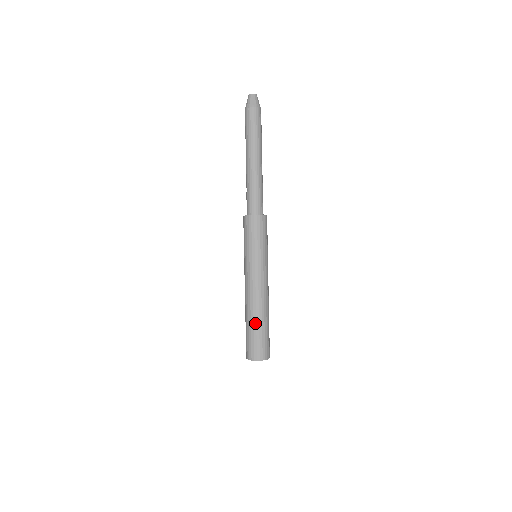
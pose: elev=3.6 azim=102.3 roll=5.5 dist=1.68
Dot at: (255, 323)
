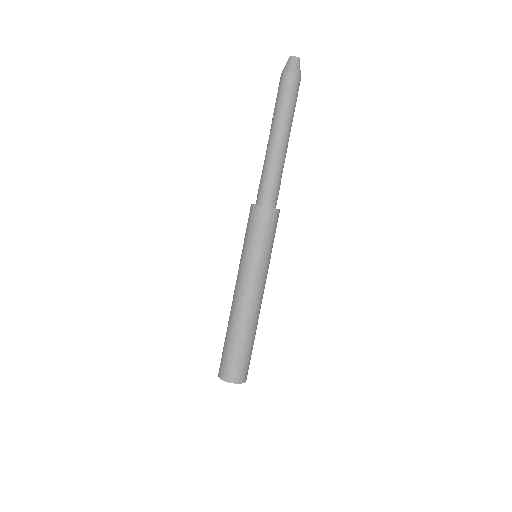
Dot at: (243, 338)
